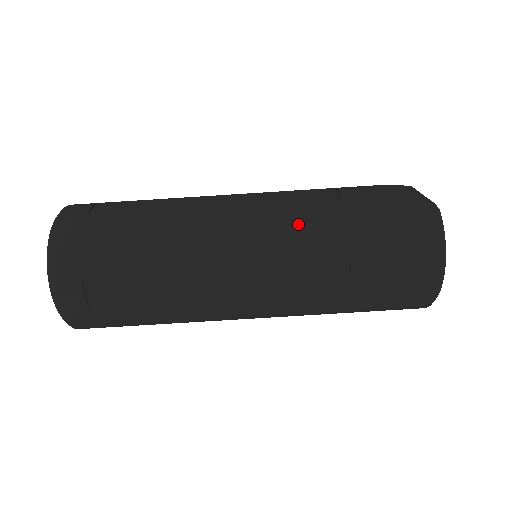
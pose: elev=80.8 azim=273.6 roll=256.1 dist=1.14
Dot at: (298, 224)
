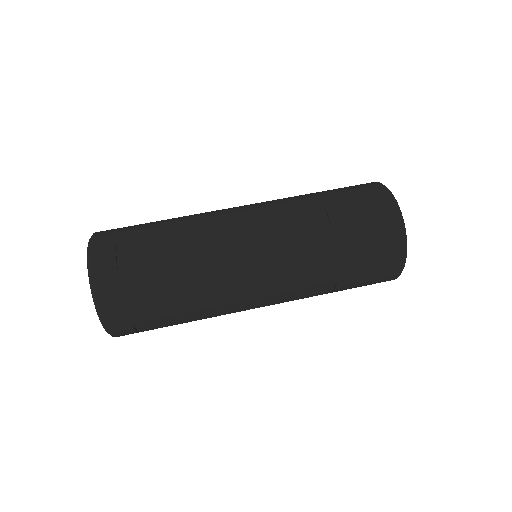
Dot at: (280, 200)
